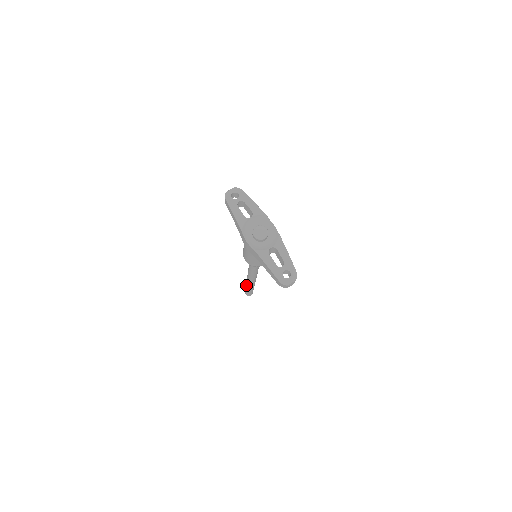
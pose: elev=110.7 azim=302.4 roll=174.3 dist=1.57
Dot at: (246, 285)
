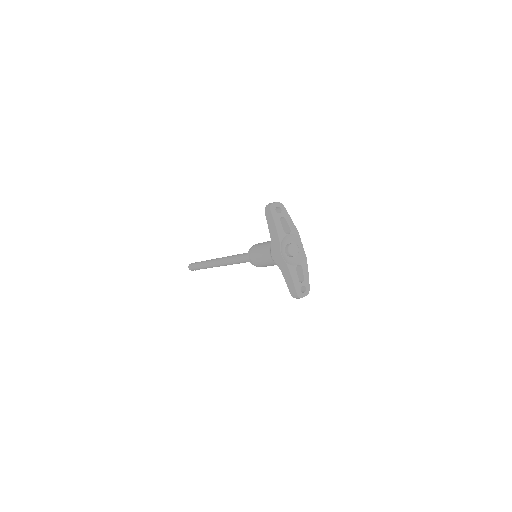
Dot at: (203, 264)
